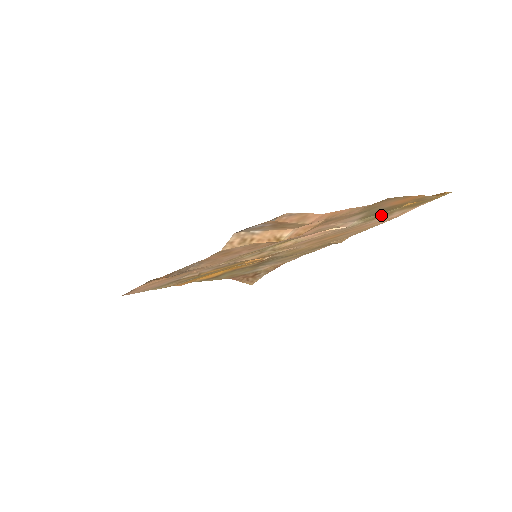
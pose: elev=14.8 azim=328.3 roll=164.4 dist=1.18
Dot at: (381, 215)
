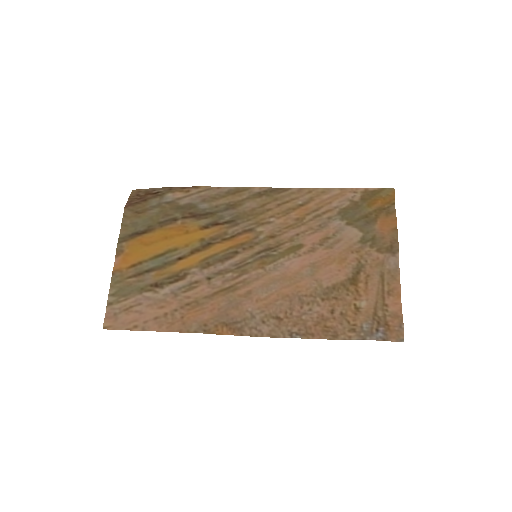
Dot at: (352, 208)
